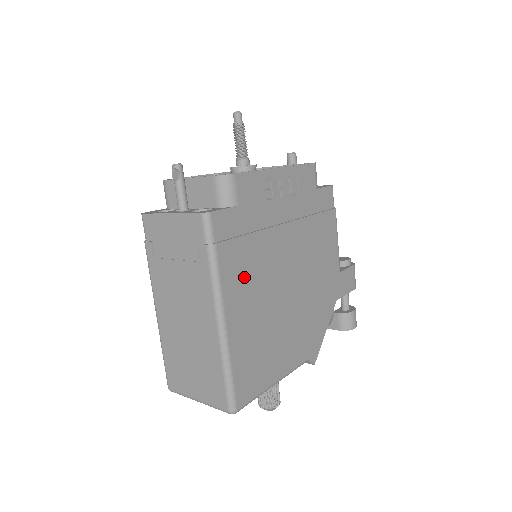
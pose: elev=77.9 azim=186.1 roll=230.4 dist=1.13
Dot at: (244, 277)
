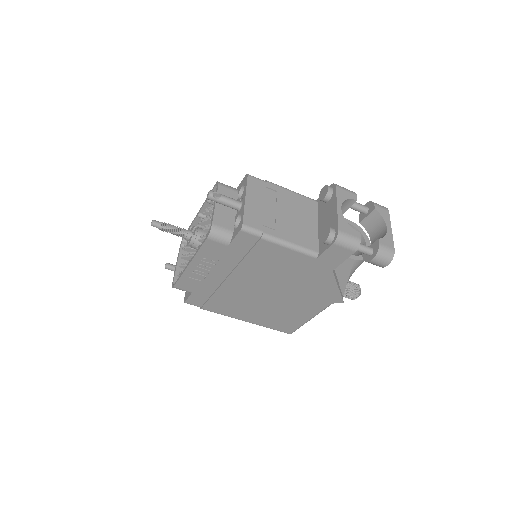
Dot at: (231, 307)
